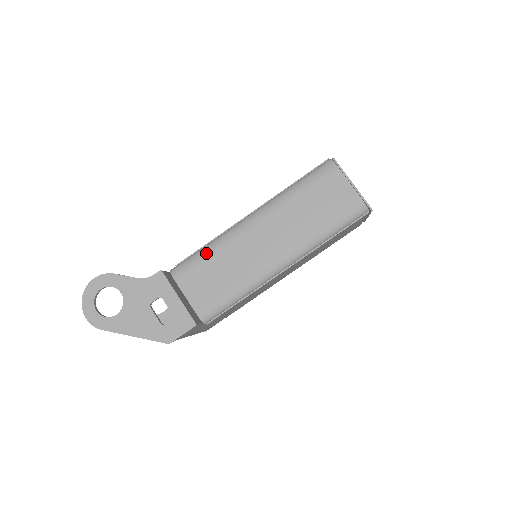
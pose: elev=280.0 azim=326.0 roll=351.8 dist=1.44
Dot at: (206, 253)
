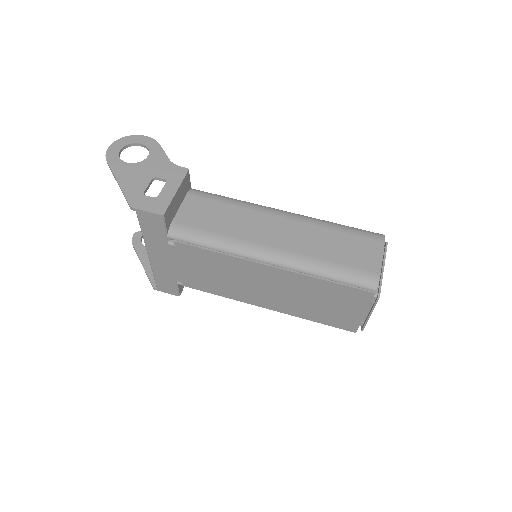
Dot at: (228, 200)
